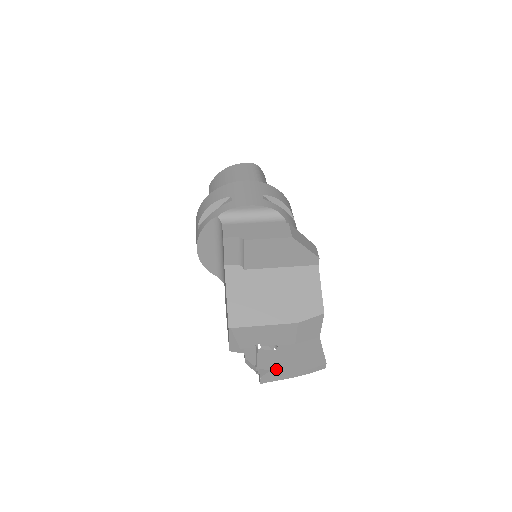
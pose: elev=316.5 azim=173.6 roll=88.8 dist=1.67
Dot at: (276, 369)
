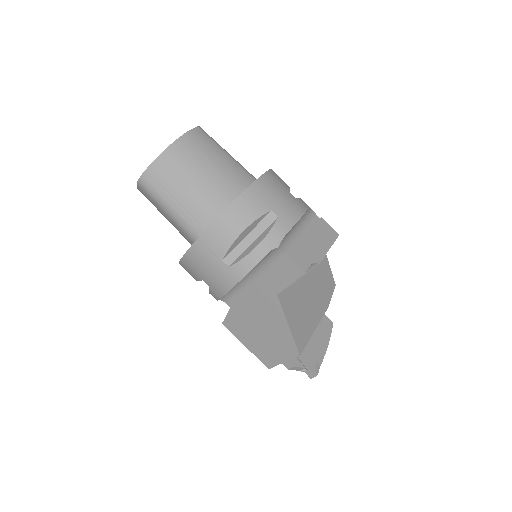
Dot at: (317, 357)
